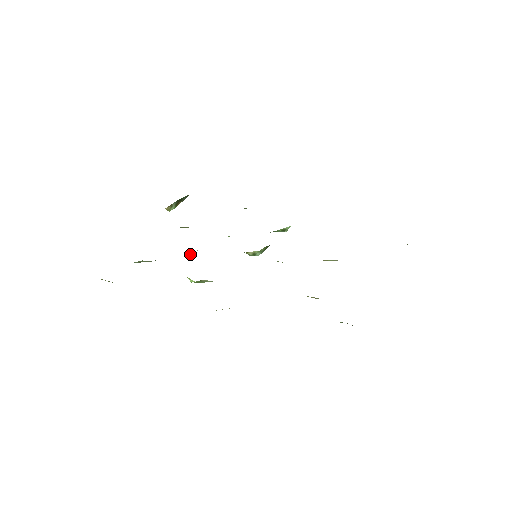
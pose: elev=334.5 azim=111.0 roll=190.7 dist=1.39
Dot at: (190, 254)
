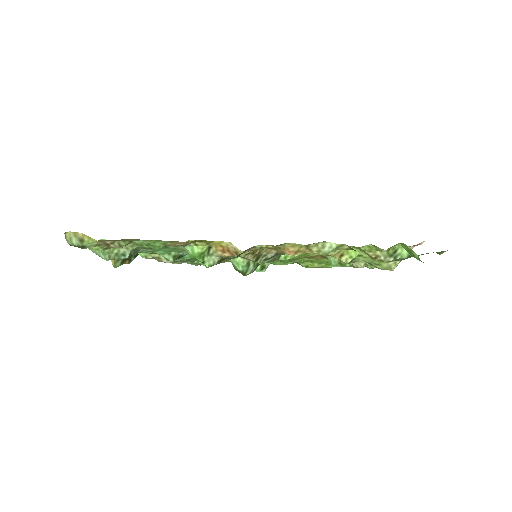
Dot at: (172, 259)
